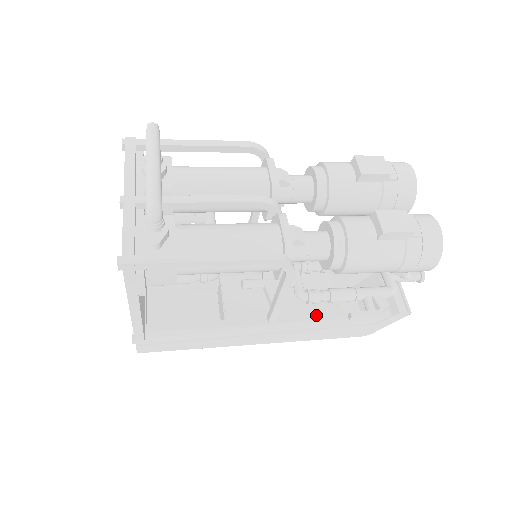
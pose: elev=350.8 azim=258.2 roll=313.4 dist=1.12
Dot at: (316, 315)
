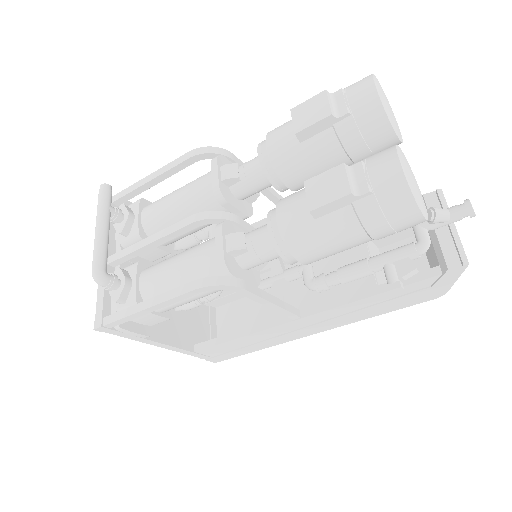
Dot at: (344, 298)
